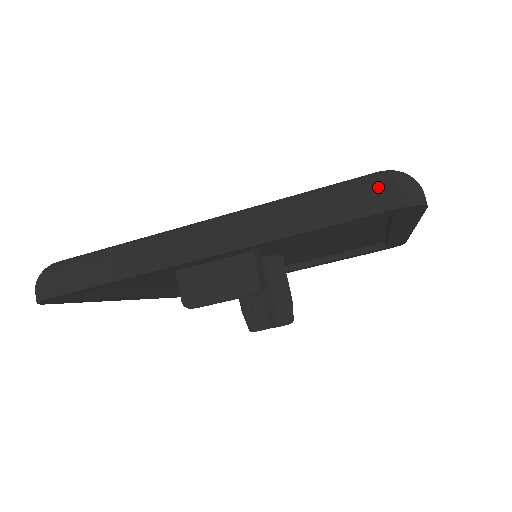
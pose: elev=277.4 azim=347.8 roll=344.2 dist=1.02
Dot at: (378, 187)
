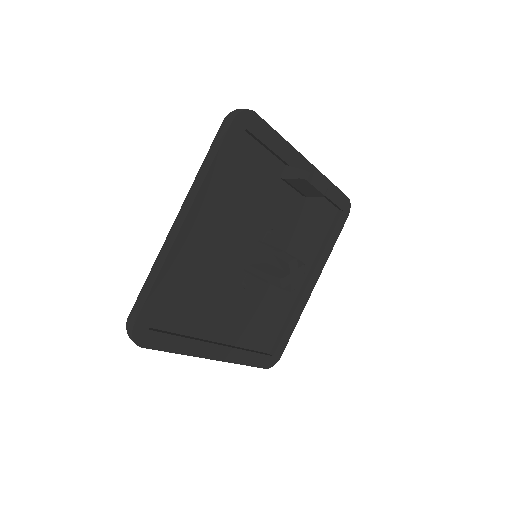
Dot at: occluded
